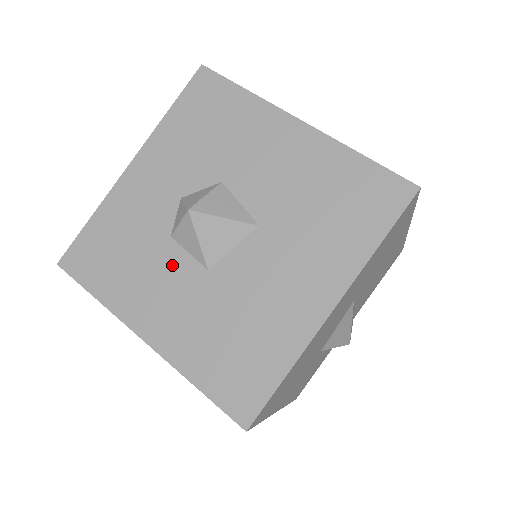
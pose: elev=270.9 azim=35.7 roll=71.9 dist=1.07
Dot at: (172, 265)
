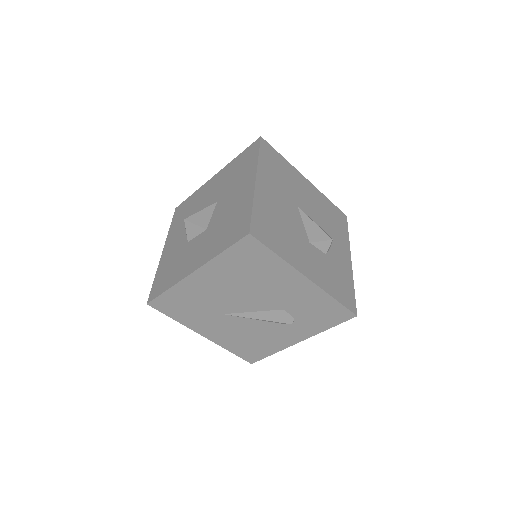
Dot at: (192, 246)
